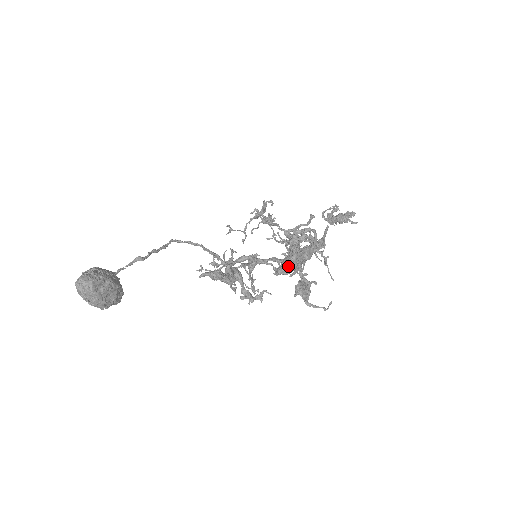
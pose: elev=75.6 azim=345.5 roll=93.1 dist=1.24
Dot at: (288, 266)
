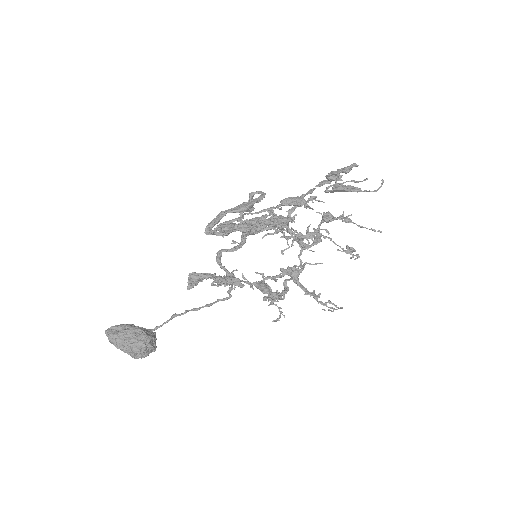
Dot at: (212, 222)
